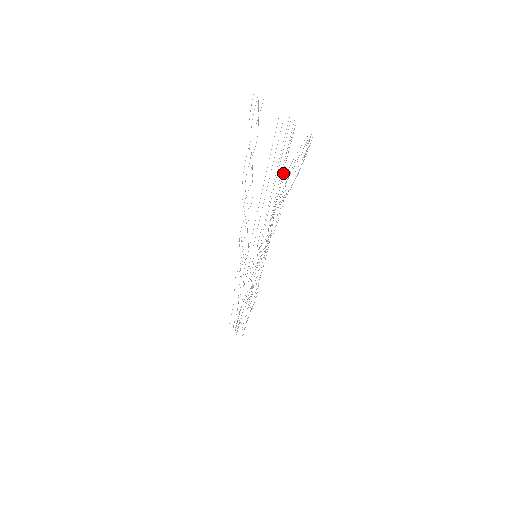
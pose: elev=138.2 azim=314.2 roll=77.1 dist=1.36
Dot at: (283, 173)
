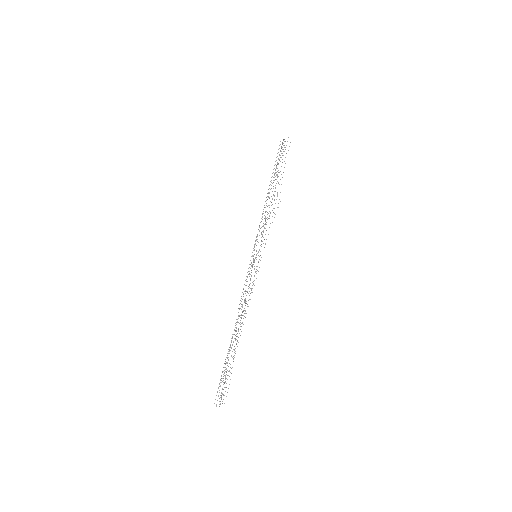
Dot at: occluded
